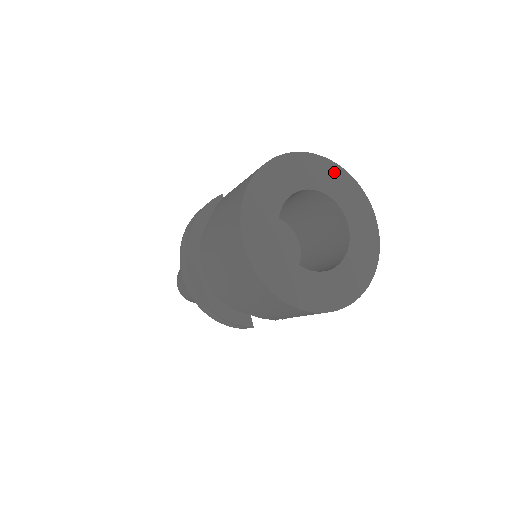
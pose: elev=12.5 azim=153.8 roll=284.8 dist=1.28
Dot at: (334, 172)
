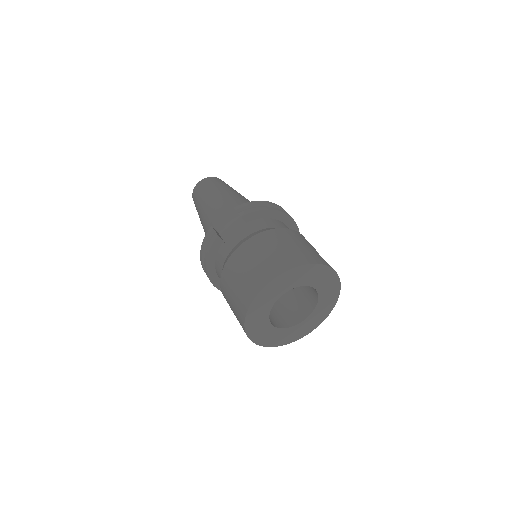
Dot at: (301, 271)
